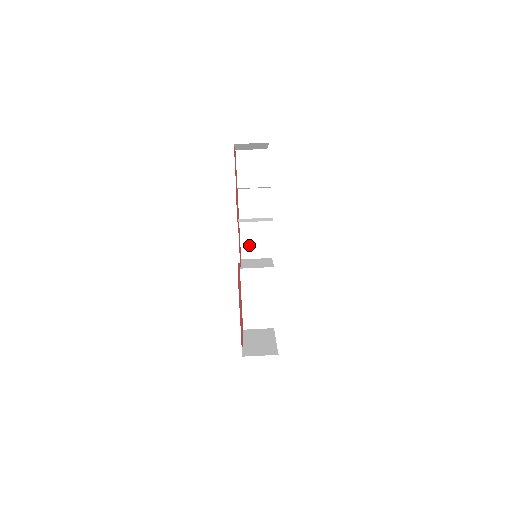
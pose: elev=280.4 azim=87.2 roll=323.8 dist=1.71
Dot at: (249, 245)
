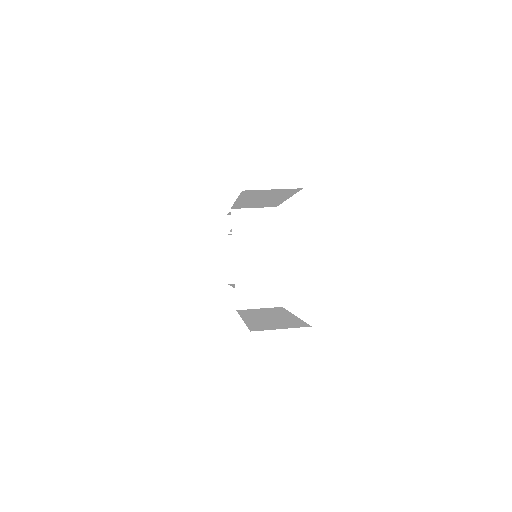
Dot at: occluded
